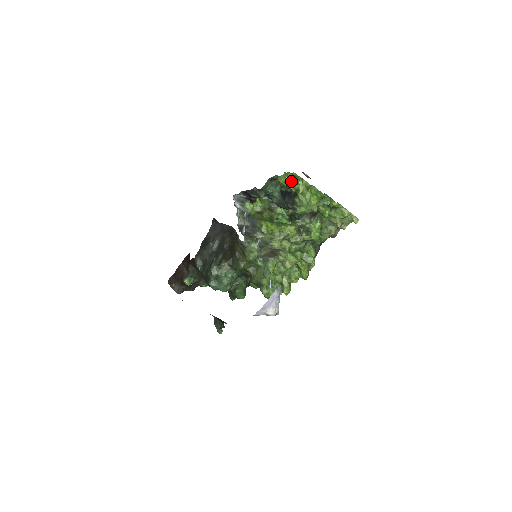
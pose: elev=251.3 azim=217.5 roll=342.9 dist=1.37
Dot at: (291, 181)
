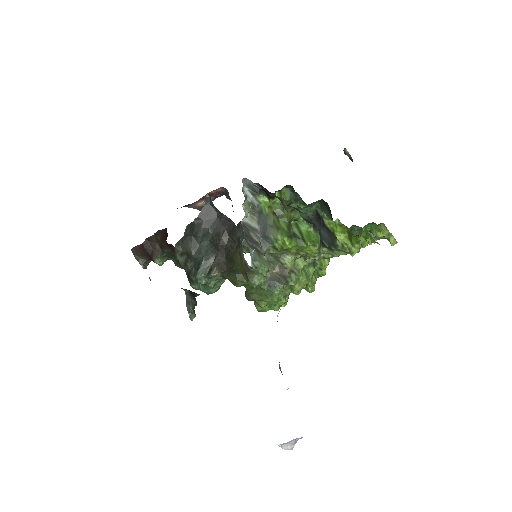
Dot at: (343, 232)
